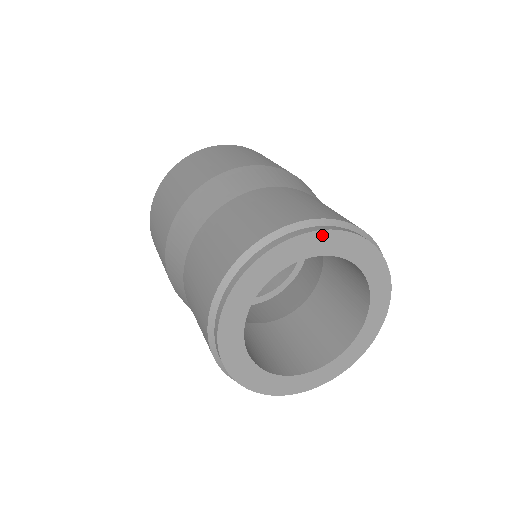
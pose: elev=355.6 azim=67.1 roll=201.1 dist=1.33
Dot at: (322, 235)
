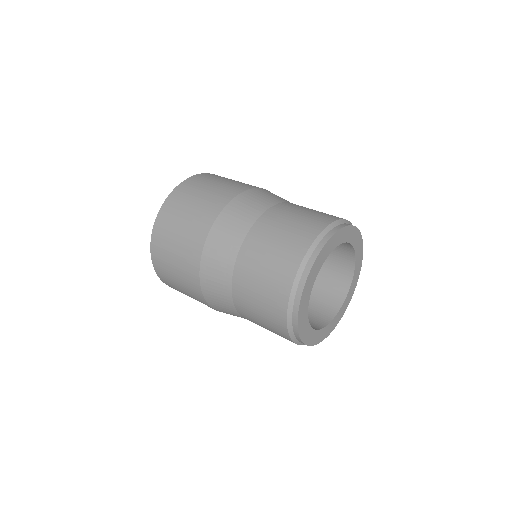
Dot at: (349, 229)
